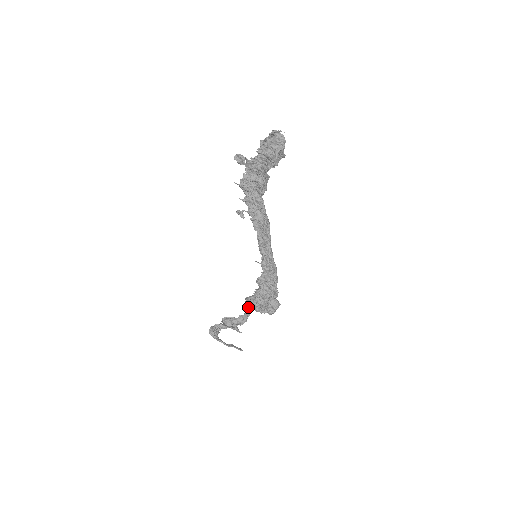
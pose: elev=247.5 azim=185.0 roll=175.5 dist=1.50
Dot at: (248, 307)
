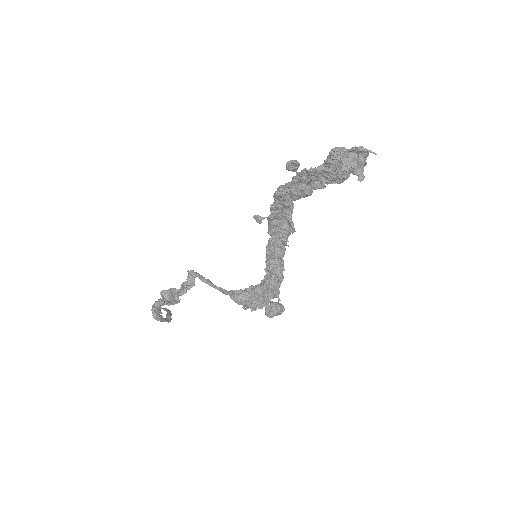
Dot at: (194, 277)
